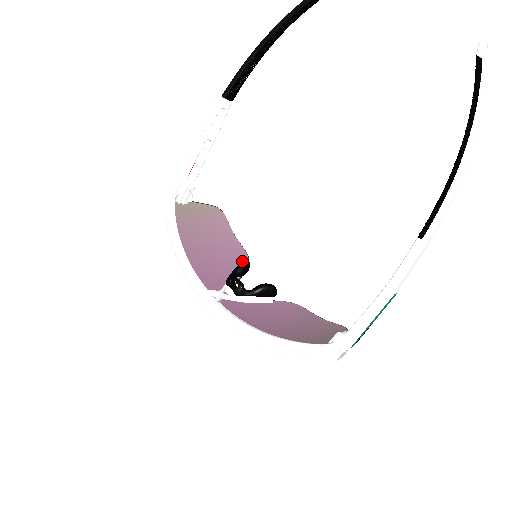
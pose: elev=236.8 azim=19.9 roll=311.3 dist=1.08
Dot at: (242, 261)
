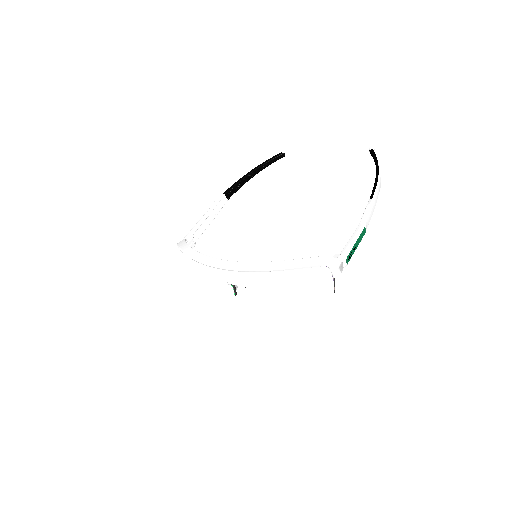
Dot at: occluded
